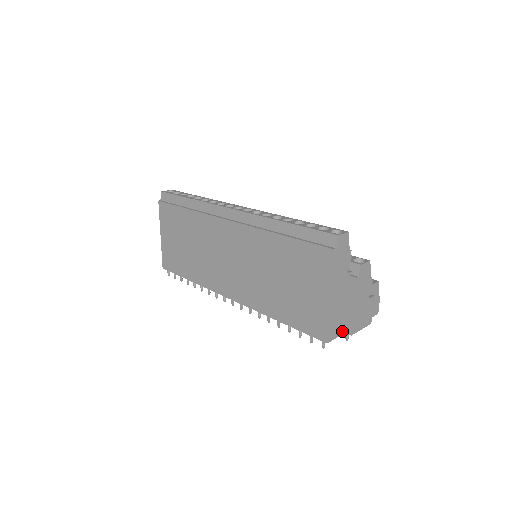
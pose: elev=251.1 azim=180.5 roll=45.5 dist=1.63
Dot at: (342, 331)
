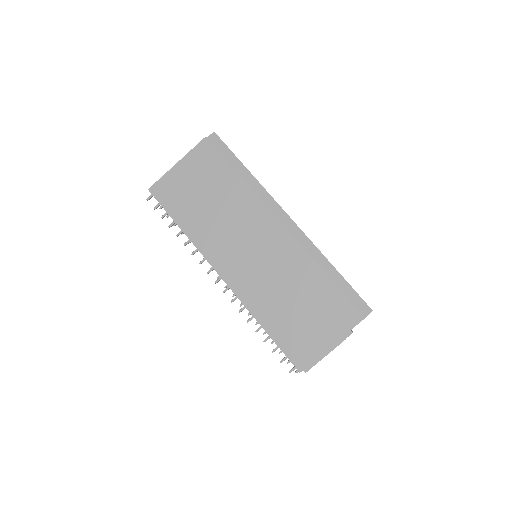
Dot at: occluded
